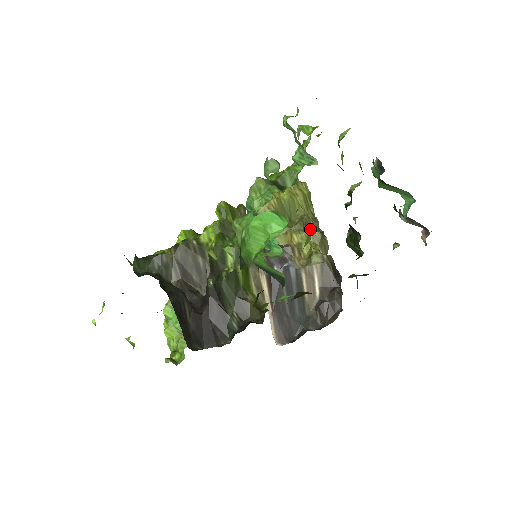
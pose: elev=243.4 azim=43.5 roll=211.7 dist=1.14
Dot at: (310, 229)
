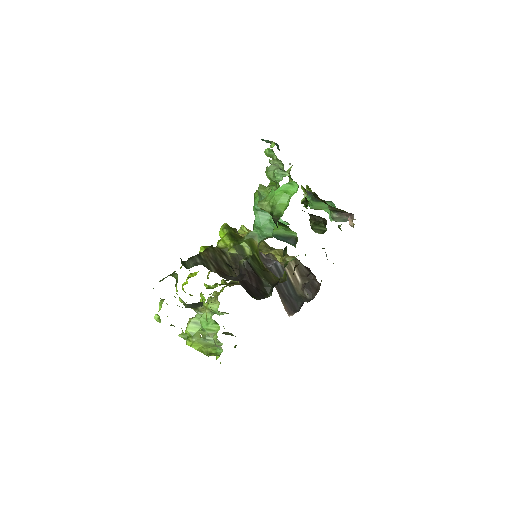
Dot at: (274, 249)
